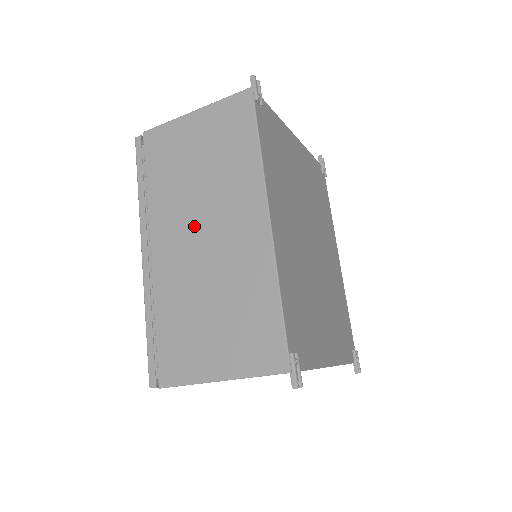
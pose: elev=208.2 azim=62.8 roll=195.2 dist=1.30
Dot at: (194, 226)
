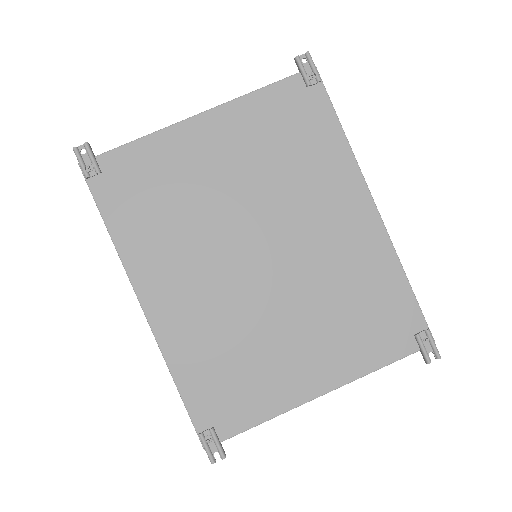
Dot at: occluded
